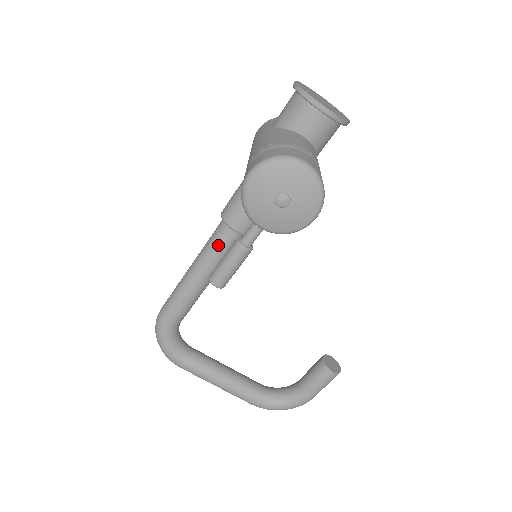
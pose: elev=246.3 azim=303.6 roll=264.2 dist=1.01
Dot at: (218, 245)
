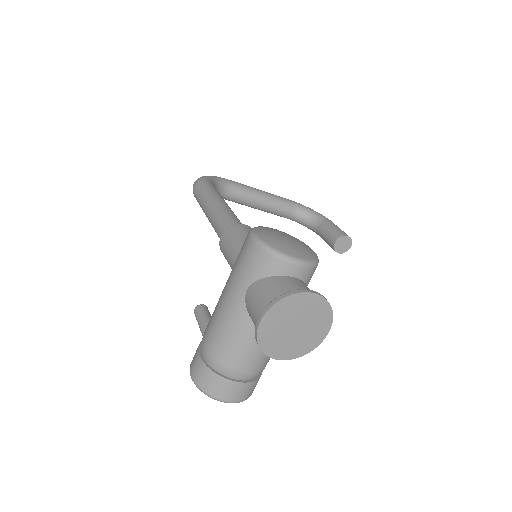
Dot at: occluded
